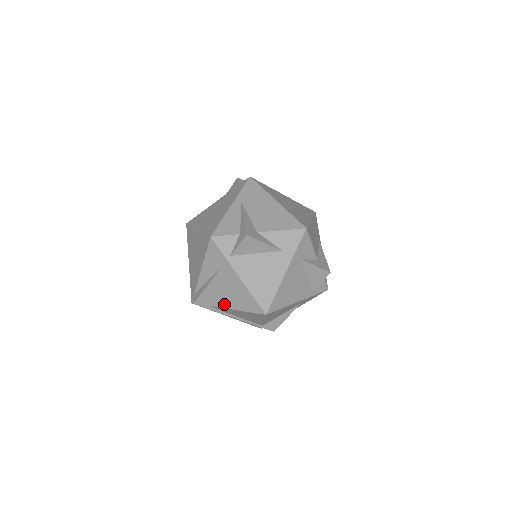
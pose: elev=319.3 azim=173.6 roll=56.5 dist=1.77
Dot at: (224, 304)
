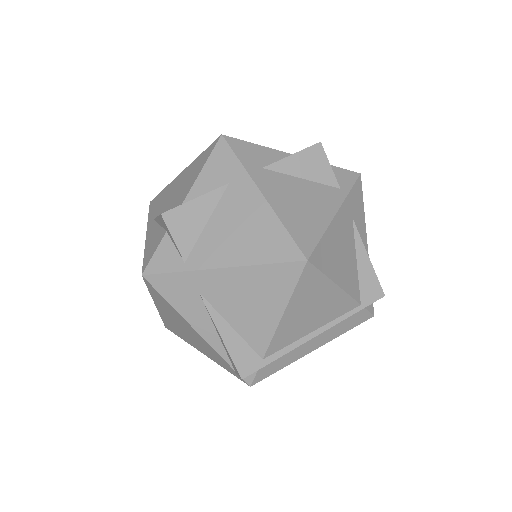
Dot at: (266, 329)
